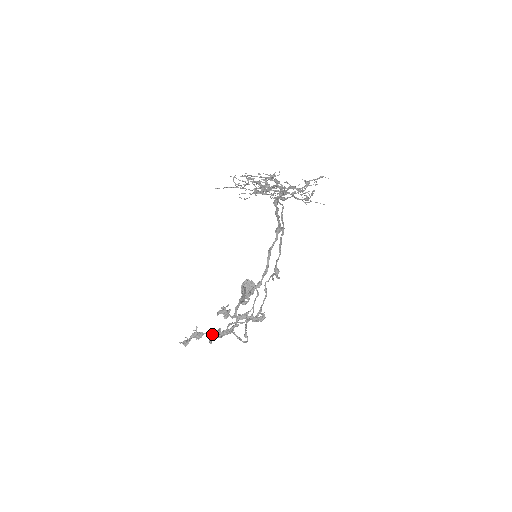
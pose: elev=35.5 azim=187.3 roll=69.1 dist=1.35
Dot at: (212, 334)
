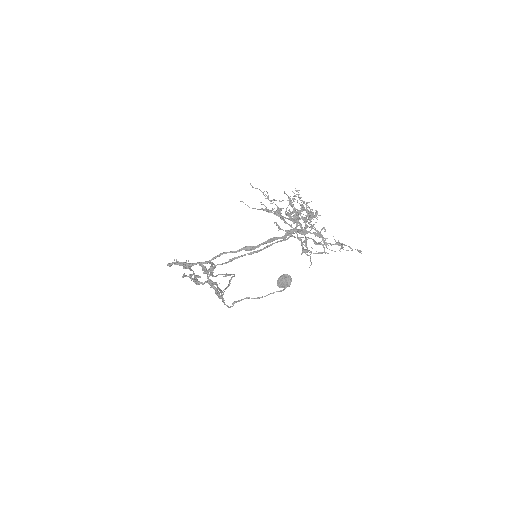
Dot at: (193, 274)
